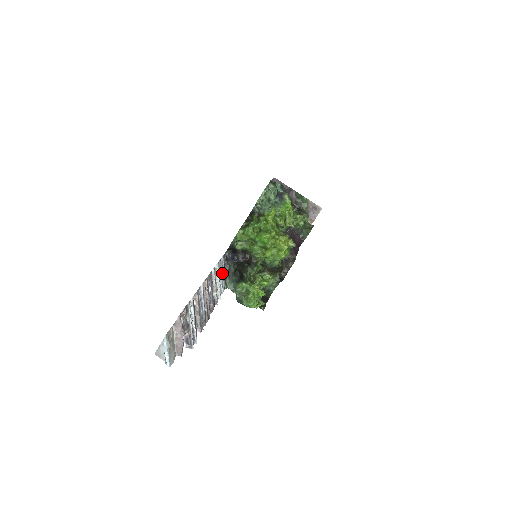
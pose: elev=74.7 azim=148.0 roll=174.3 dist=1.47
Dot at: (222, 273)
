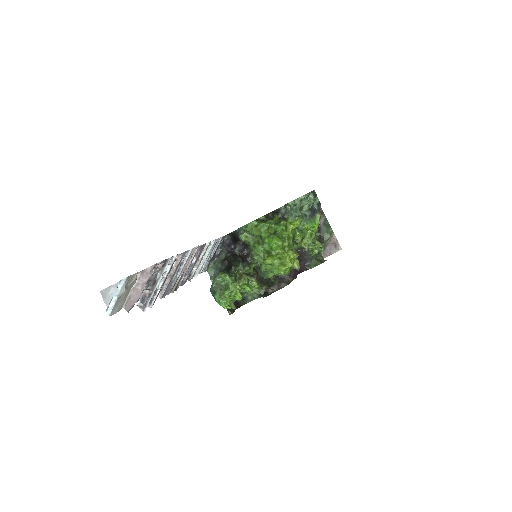
Dot at: (212, 253)
